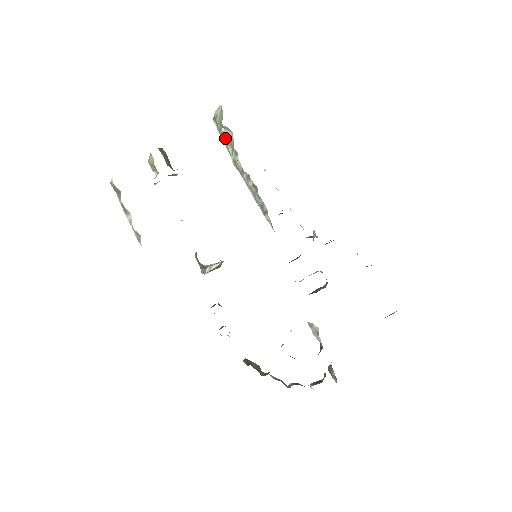
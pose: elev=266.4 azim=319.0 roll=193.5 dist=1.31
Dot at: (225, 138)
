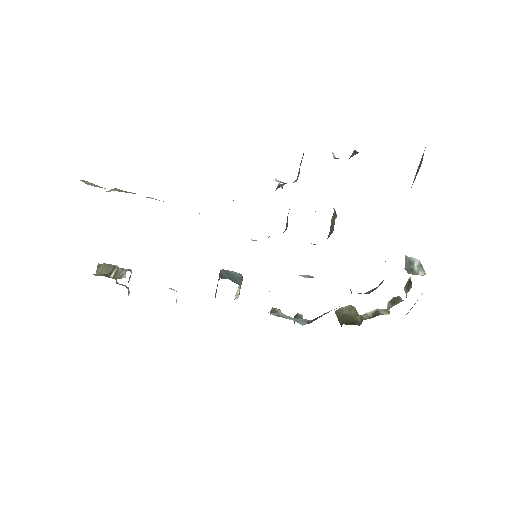
Dot at: occluded
